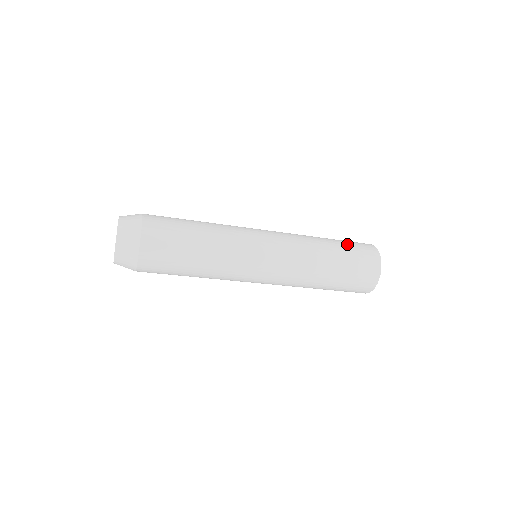
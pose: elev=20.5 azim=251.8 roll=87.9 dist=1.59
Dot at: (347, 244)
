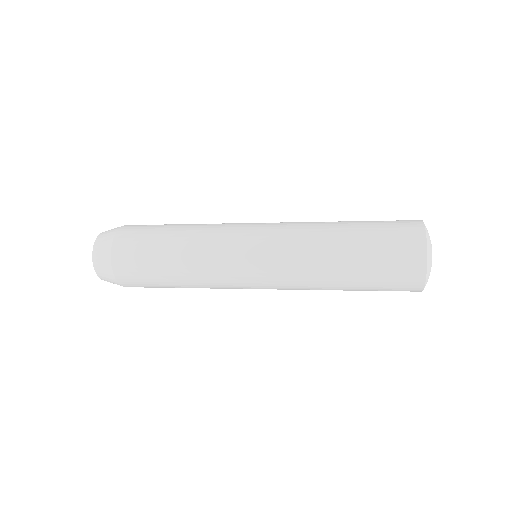
Dot at: (374, 262)
